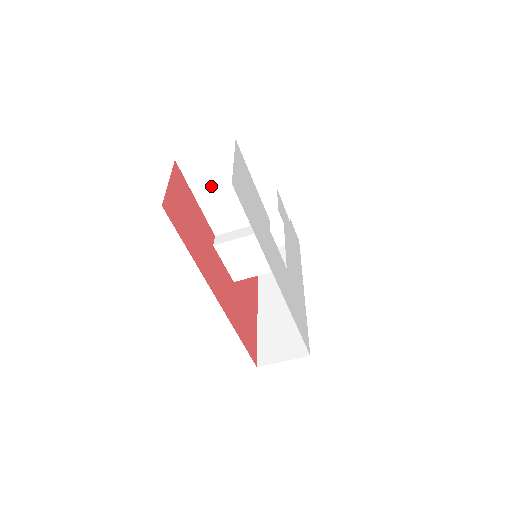
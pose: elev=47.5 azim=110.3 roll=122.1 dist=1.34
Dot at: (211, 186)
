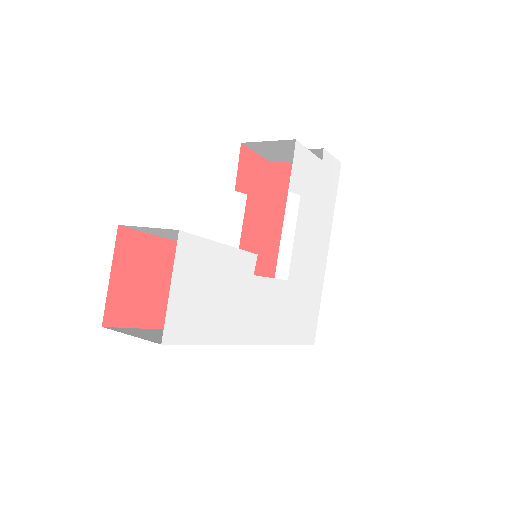
Dot at: (174, 237)
